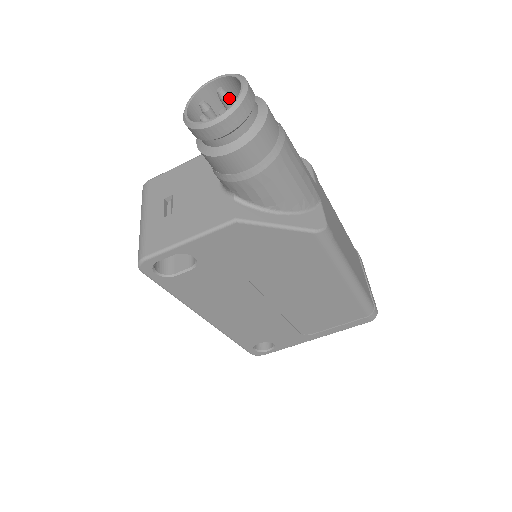
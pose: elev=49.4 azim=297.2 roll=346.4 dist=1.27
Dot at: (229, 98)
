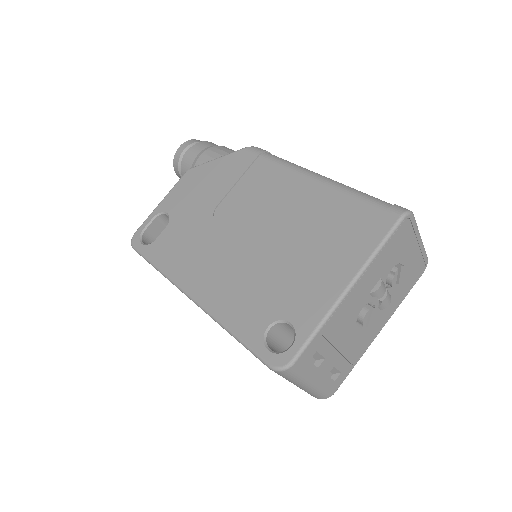
Dot at: occluded
